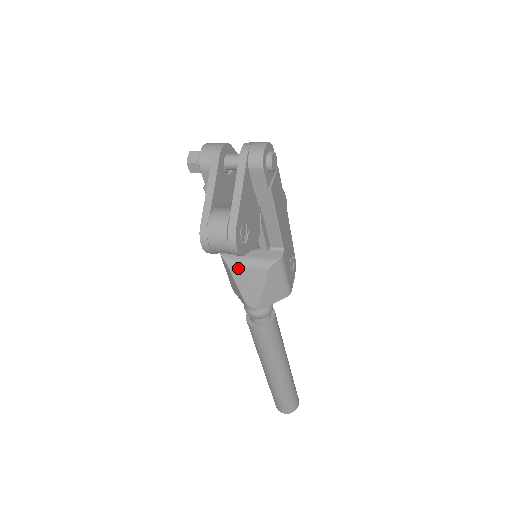
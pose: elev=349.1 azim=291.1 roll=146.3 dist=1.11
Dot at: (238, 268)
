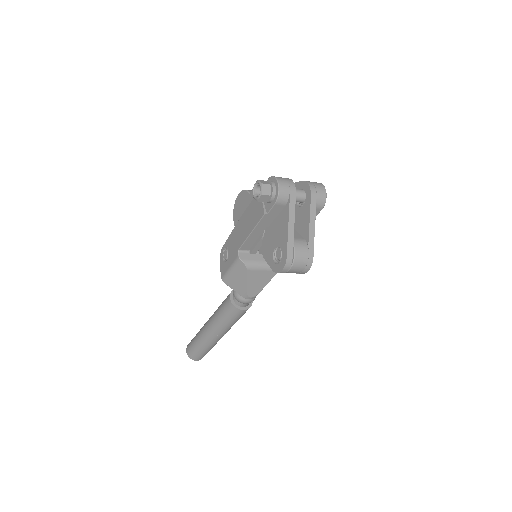
Dot at: (255, 271)
